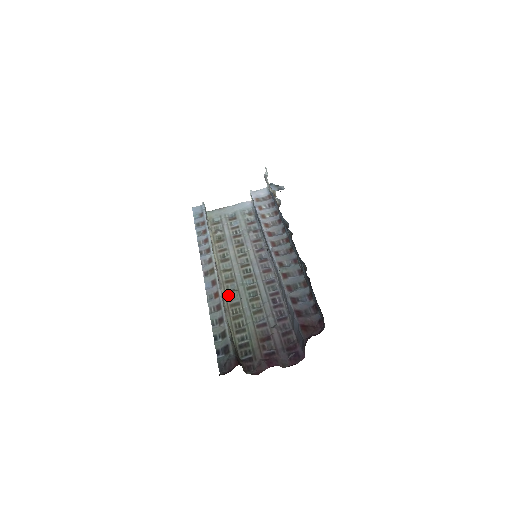
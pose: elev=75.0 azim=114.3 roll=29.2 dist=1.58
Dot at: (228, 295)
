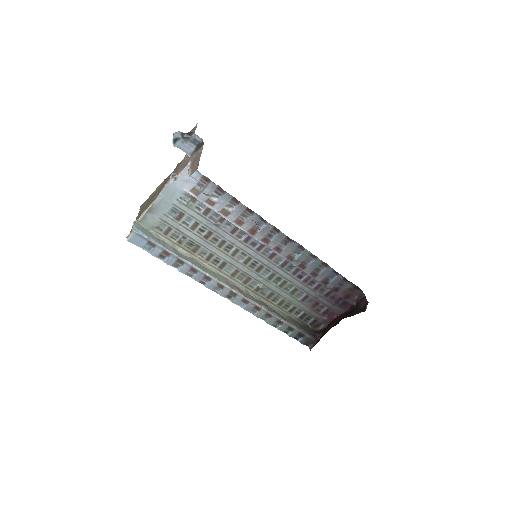
Dot at: (258, 292)
